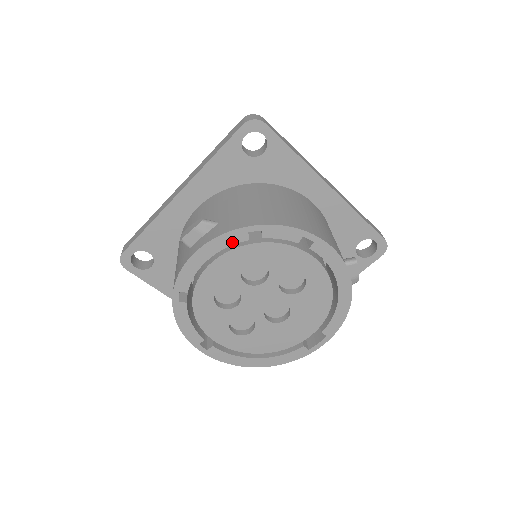
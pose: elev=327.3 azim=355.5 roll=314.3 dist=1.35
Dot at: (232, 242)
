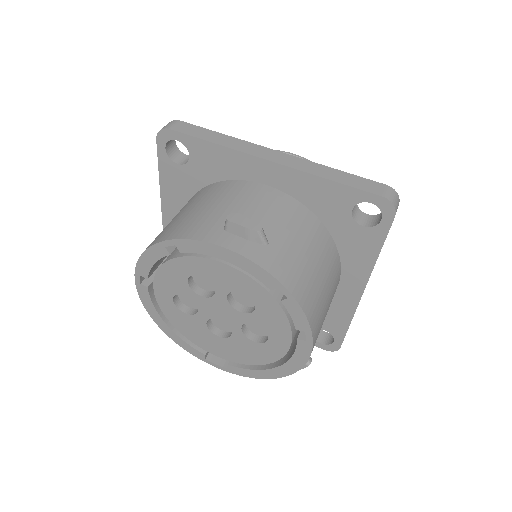
Dot at: (259, 277)
